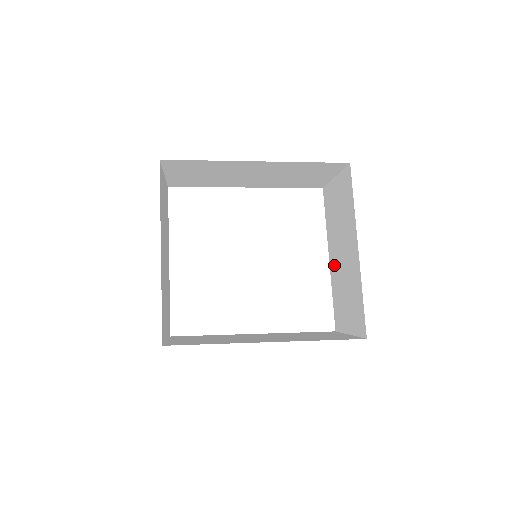
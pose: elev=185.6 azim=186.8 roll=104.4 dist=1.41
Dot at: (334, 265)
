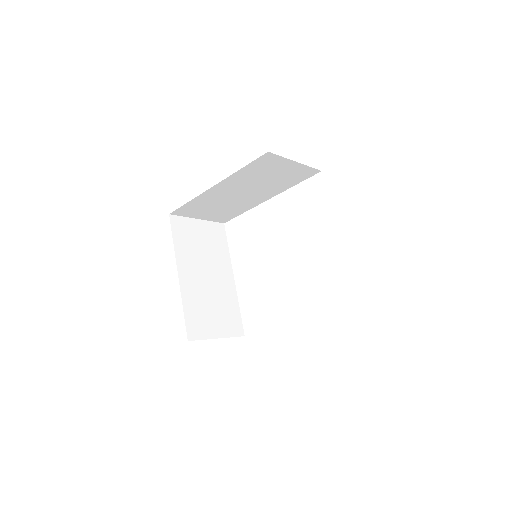
Dot at: occluded
